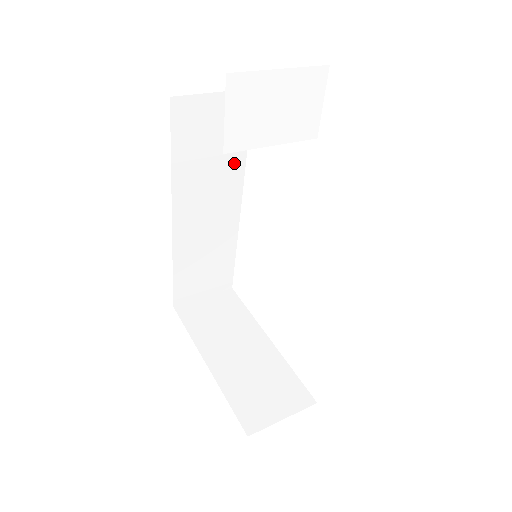
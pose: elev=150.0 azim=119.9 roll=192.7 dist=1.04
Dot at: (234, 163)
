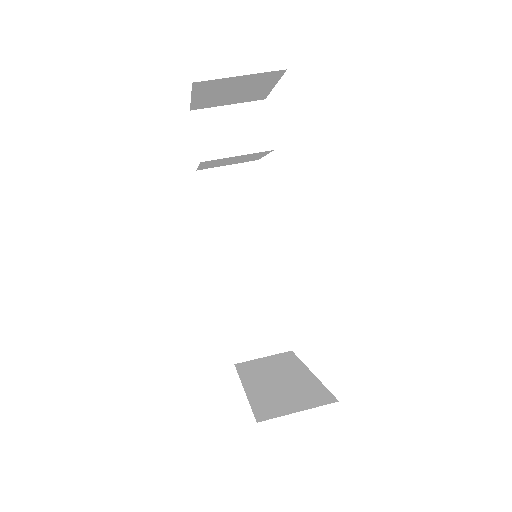
Dot at: (258, 219)
